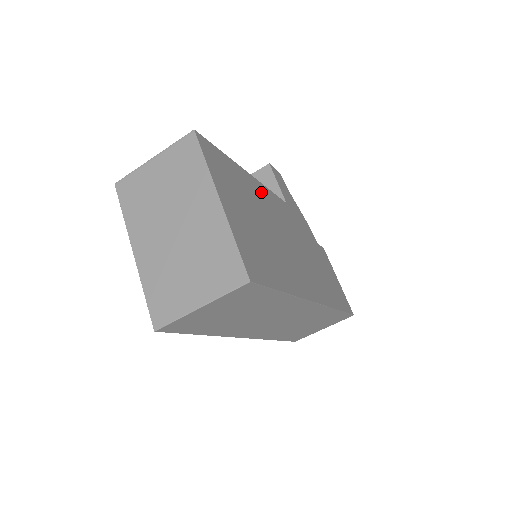
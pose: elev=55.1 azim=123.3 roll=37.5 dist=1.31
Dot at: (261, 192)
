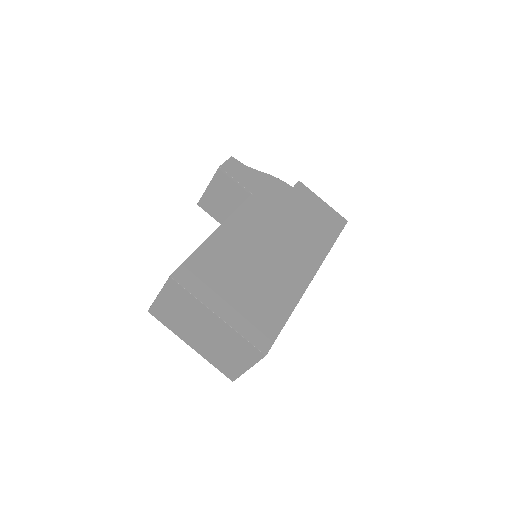
Dot at: (232, 233)
